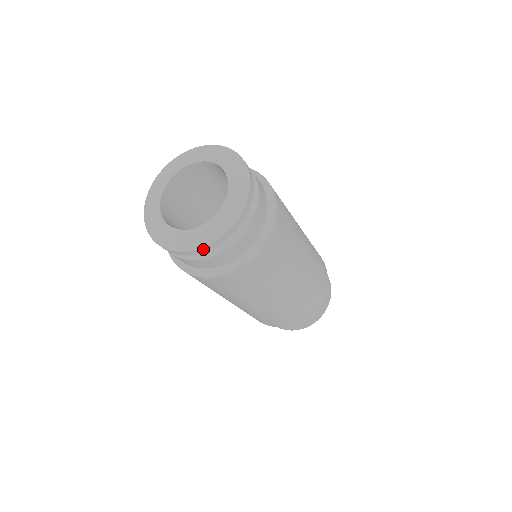
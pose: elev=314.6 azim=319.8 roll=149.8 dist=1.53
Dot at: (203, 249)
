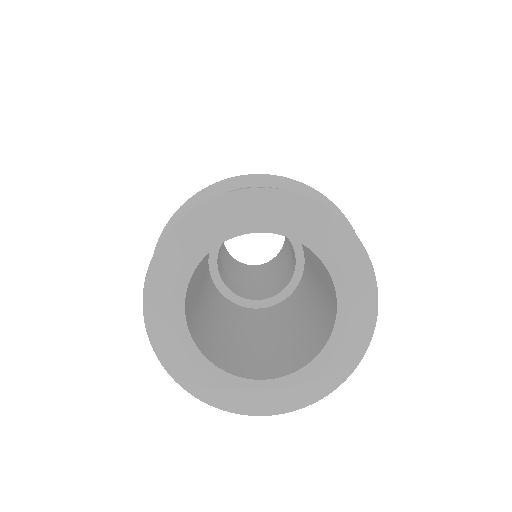
Dot at: (239, 411)
